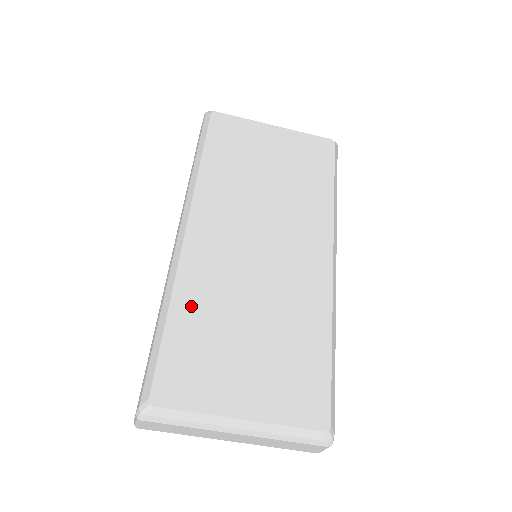
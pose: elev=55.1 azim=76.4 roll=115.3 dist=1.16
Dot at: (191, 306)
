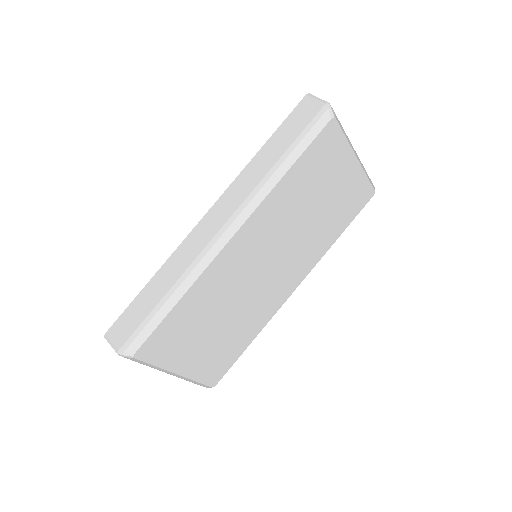
Dot at: (197, 299)
